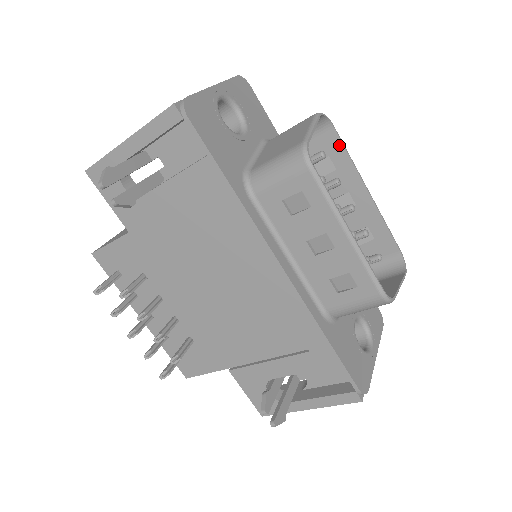
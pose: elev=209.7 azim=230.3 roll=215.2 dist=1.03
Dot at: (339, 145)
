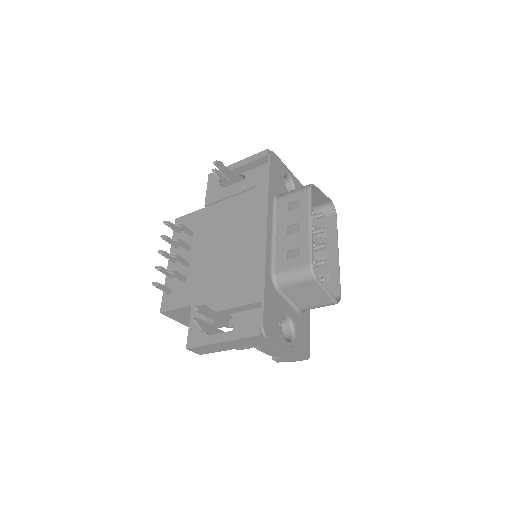
Dot at: (335, 224)
